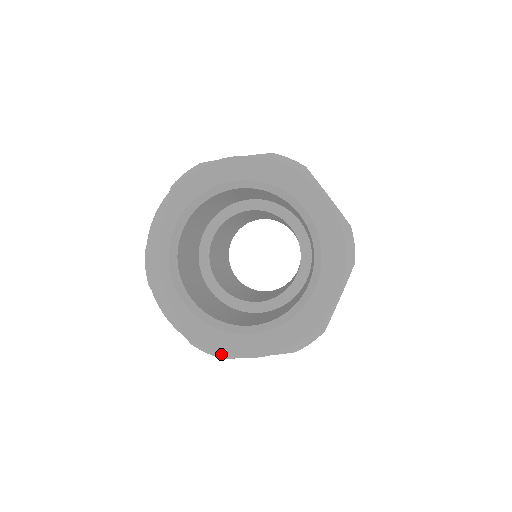
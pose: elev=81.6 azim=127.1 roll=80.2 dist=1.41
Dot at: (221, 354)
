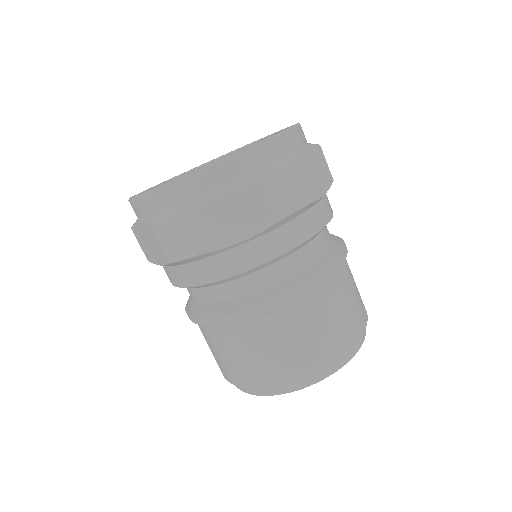
Dot at: (173, 181)
